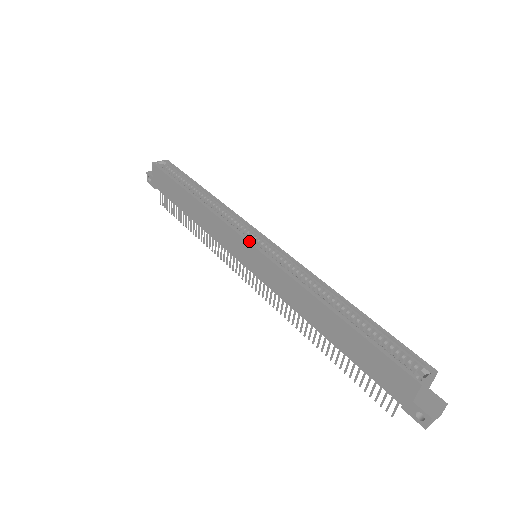
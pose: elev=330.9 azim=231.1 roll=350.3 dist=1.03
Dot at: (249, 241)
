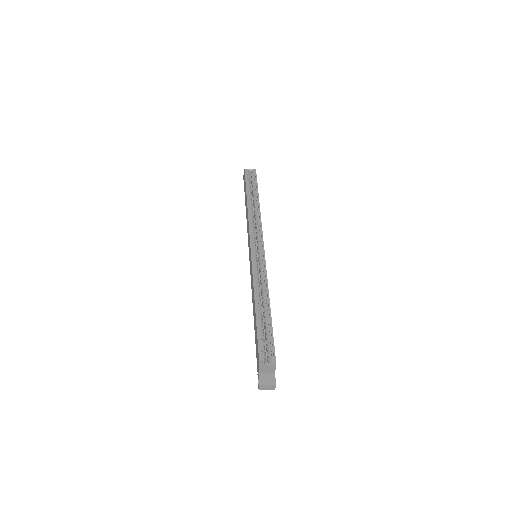
Dot at: (251, 246)
